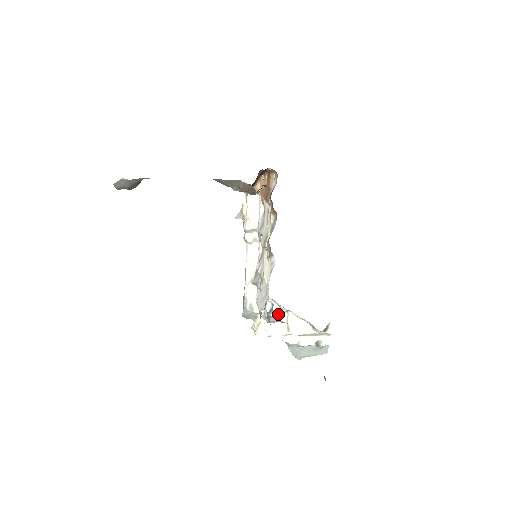
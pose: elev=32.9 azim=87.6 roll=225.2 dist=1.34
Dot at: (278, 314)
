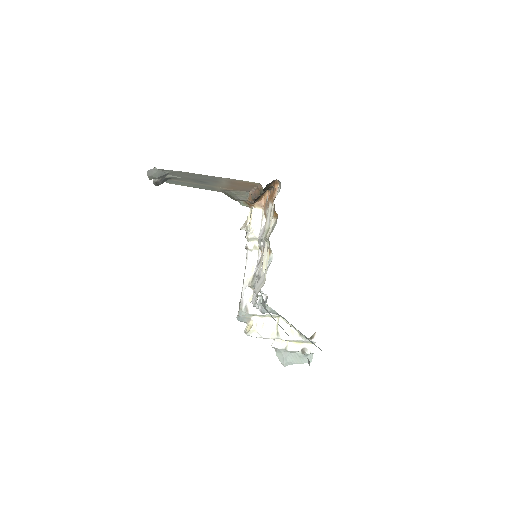
Dot at: (270, 318)
